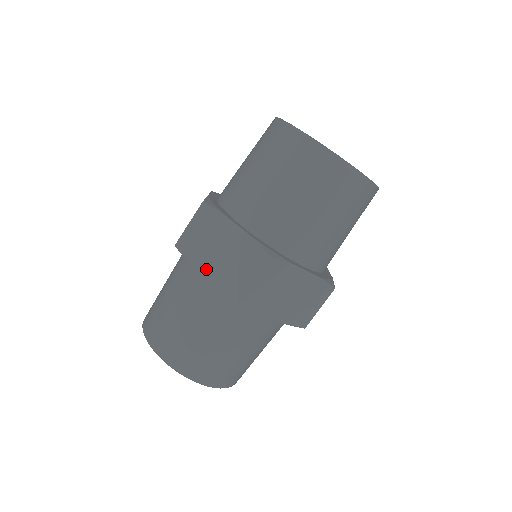
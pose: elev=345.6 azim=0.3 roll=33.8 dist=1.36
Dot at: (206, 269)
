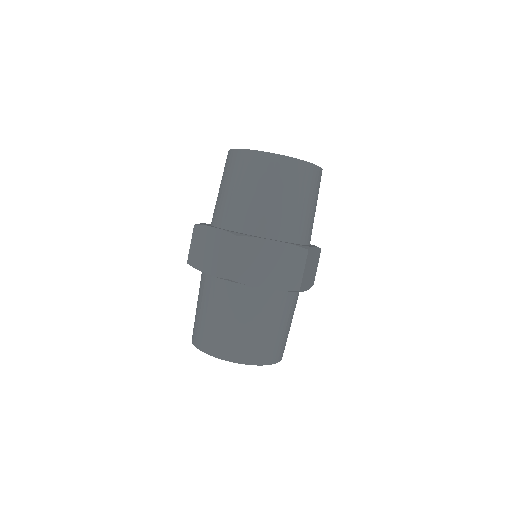
Dot at: (205, 267)
